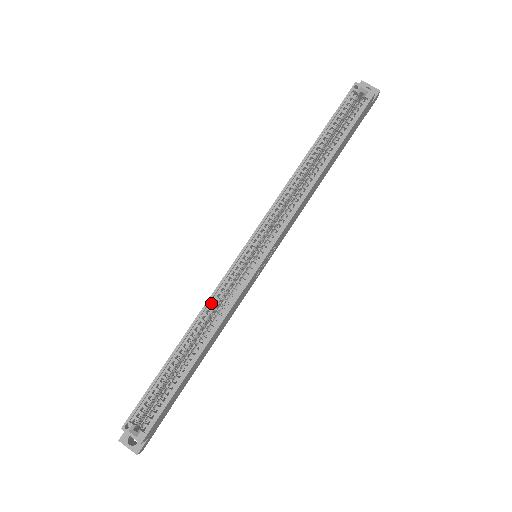
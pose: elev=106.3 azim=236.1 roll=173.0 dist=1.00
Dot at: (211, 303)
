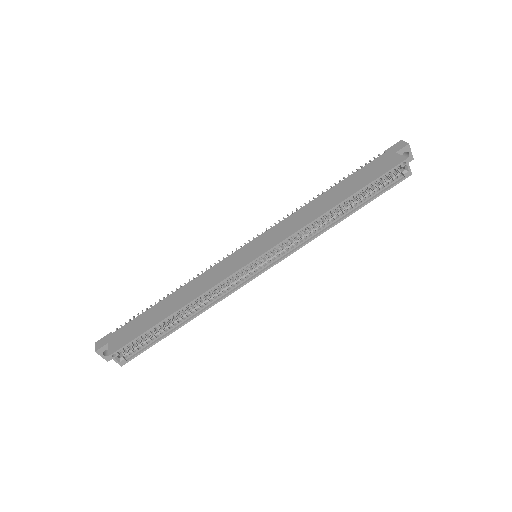
Dot at: (212, 289)
